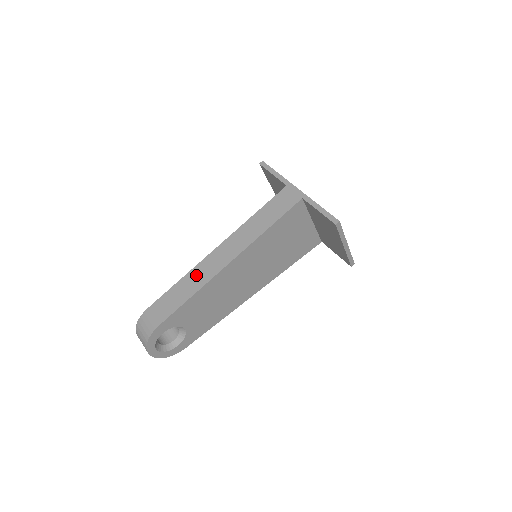
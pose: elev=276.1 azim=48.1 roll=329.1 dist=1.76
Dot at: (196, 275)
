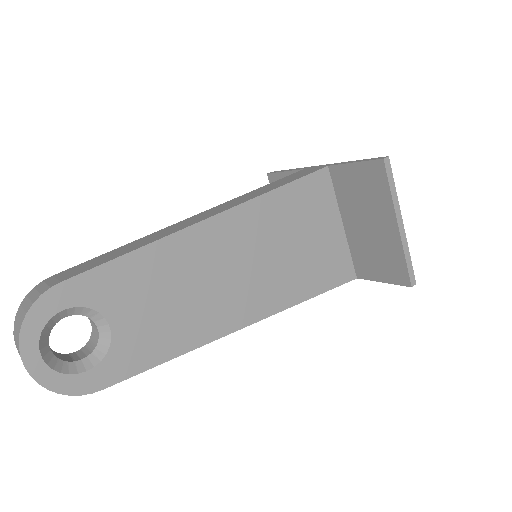
Dot at: (154, 235)
